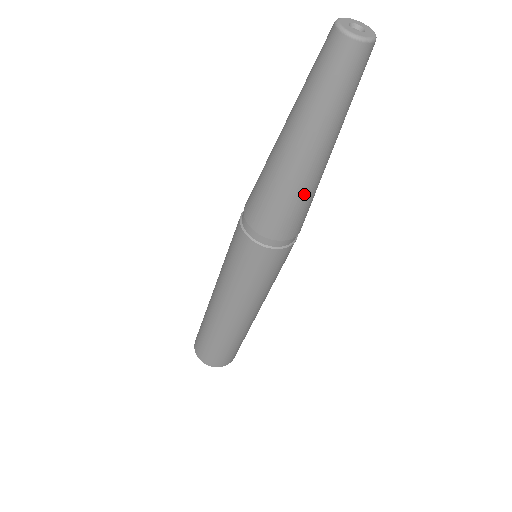
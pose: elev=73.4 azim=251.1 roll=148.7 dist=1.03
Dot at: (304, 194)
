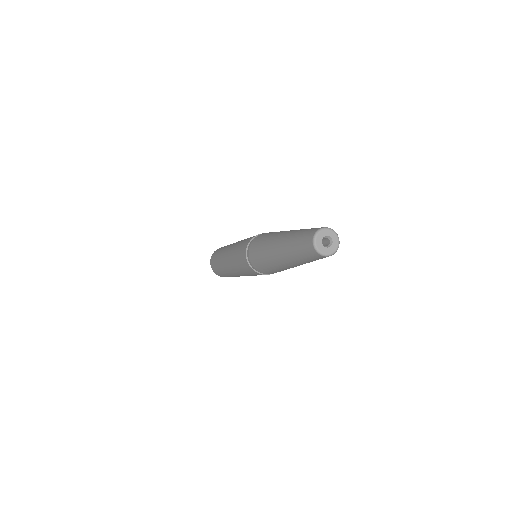
Dot at: occluded
